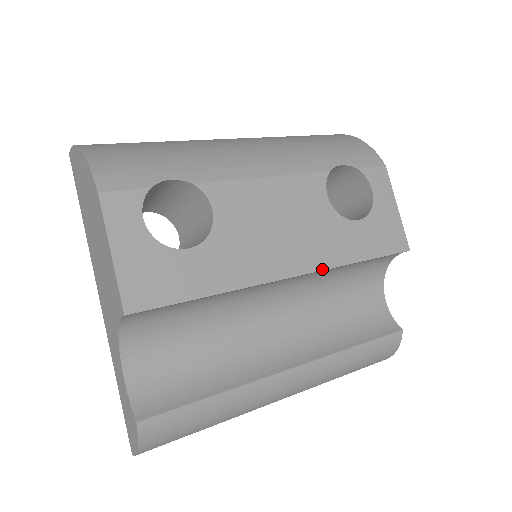
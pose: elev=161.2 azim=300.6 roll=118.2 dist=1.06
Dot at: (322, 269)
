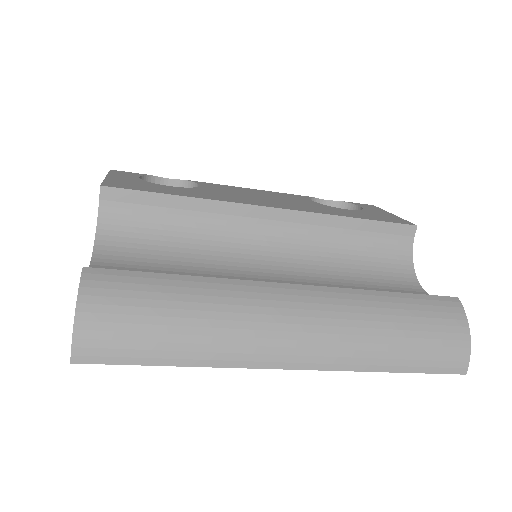
Dot at: (307, 211)
